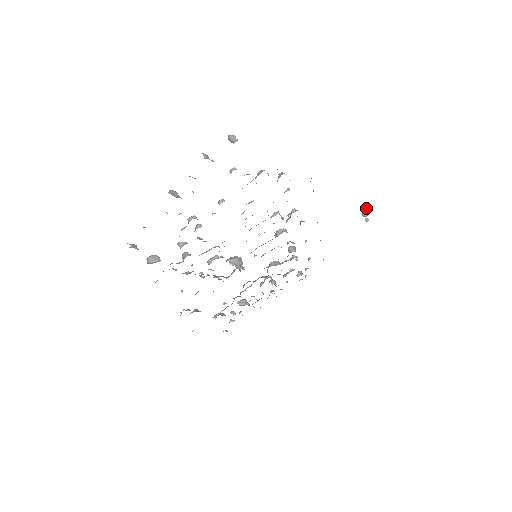
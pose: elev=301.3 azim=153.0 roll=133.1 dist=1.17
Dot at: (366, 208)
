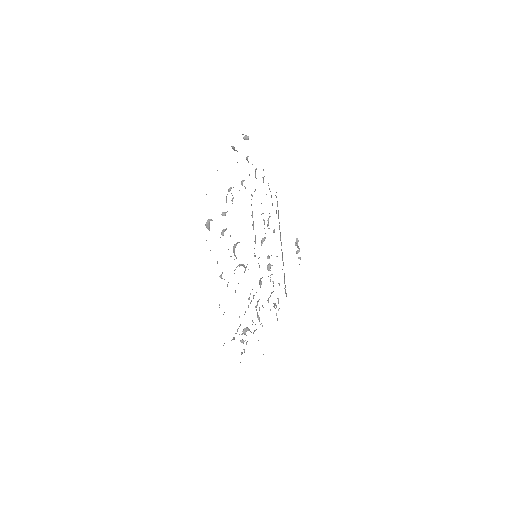
Dot at: (298, 241)
